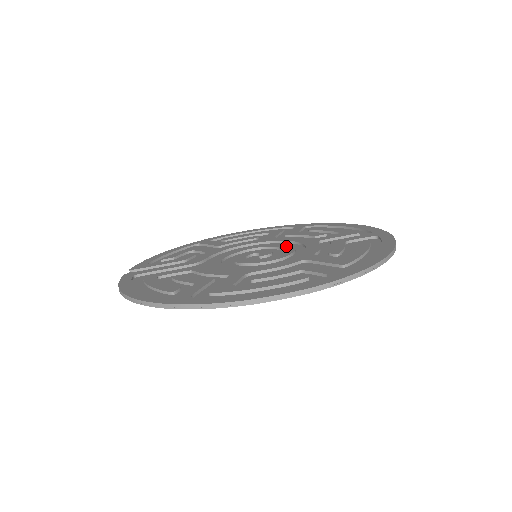
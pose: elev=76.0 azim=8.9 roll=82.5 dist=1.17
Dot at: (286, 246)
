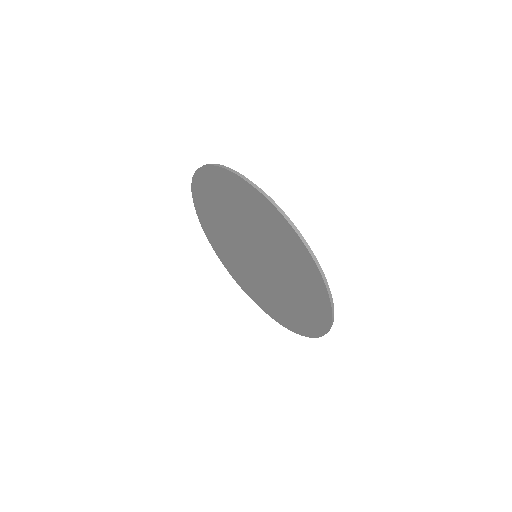
Dot at: occluded
